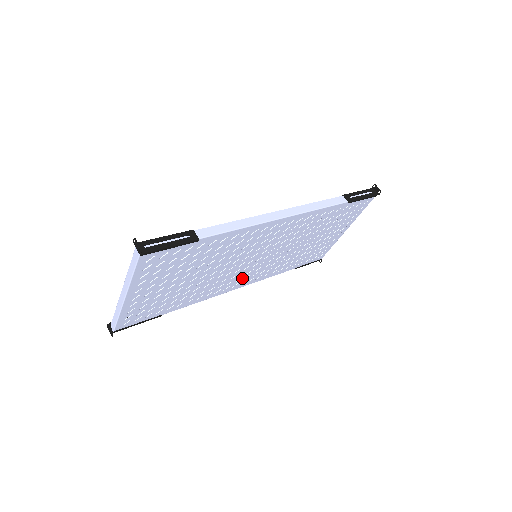
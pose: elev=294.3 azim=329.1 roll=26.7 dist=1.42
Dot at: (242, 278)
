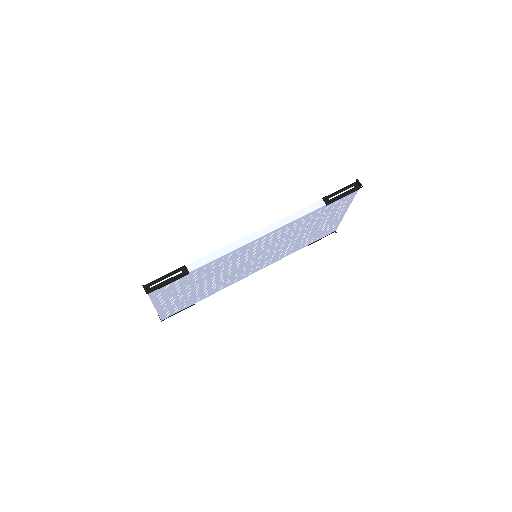
Dot at: (254, 268)
